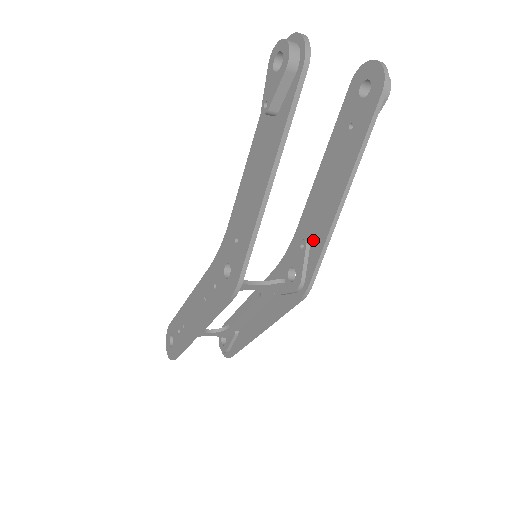
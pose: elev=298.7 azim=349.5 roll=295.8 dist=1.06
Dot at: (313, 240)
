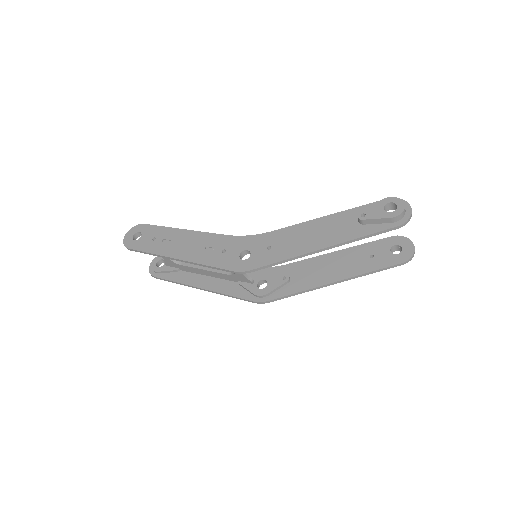
Dot at: (294, 282)
